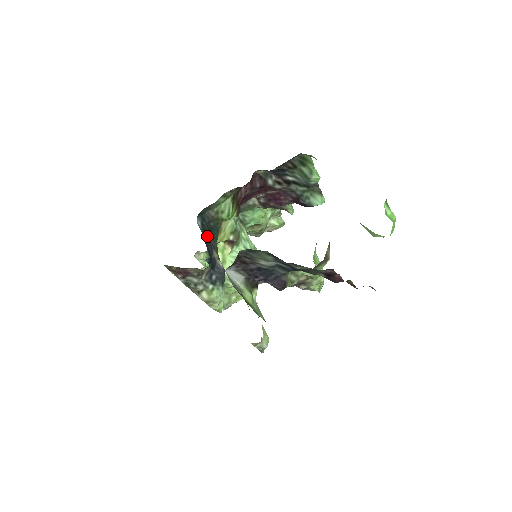
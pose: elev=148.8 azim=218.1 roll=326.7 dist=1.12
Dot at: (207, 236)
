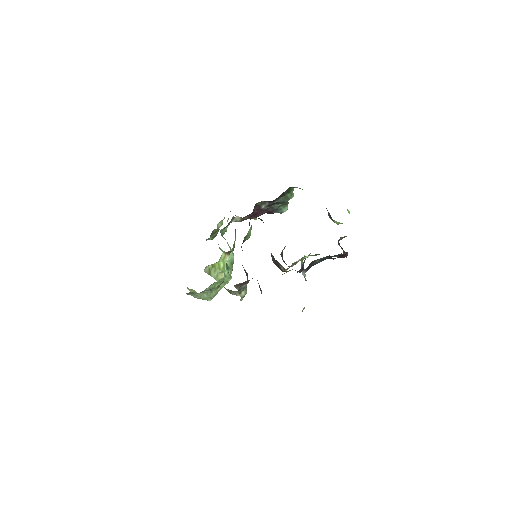
Dot at: occluded
